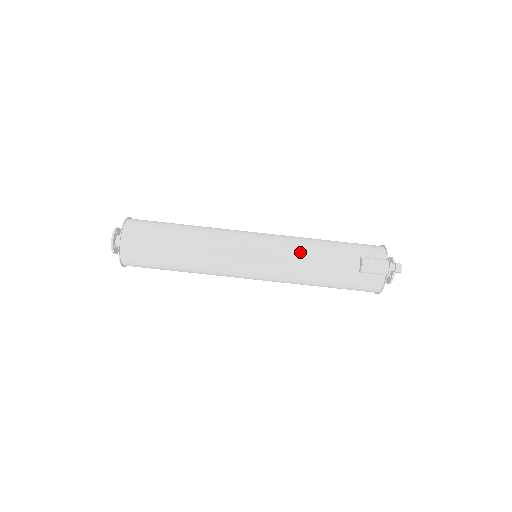
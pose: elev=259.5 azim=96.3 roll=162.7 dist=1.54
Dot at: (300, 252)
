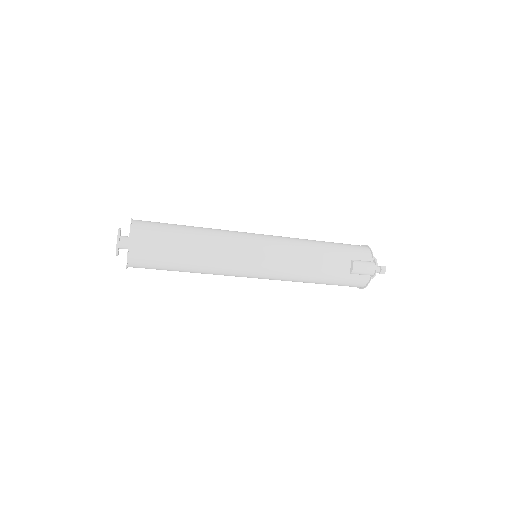
Dot at: (300, 256)
